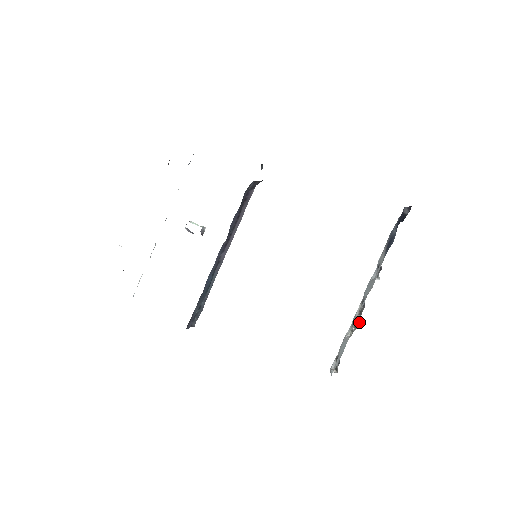
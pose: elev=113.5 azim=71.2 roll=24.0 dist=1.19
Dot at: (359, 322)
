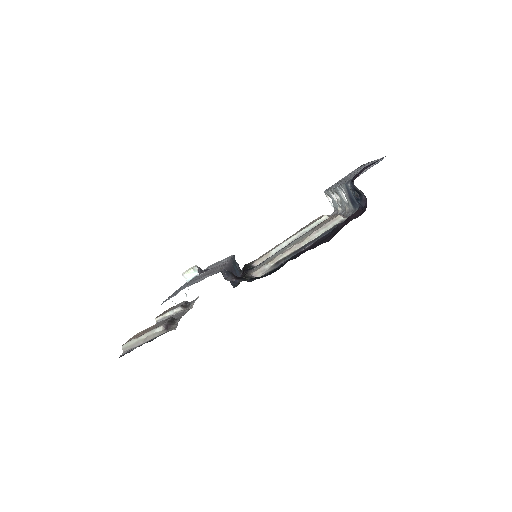
Dot at: occluded
